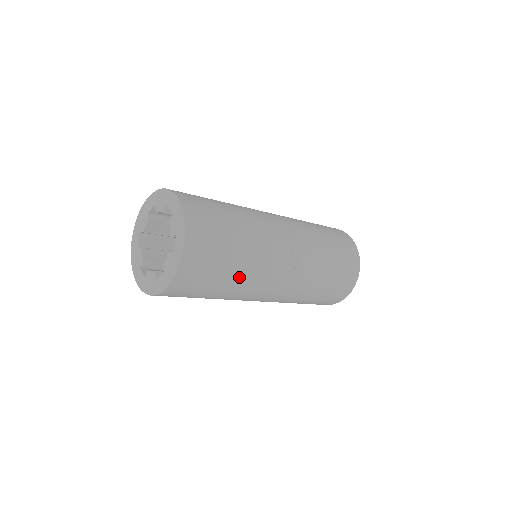
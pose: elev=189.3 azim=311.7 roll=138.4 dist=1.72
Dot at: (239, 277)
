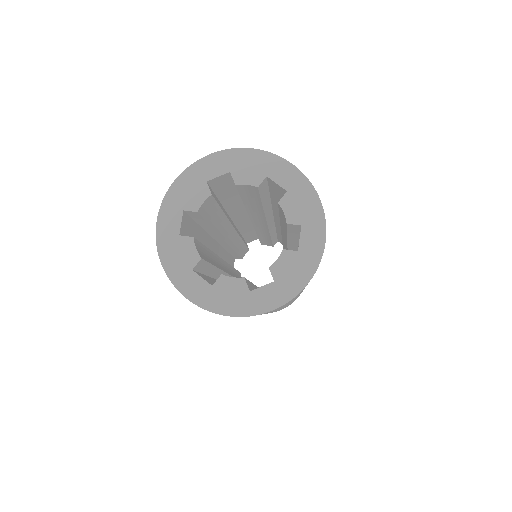
Dot at: occluded
